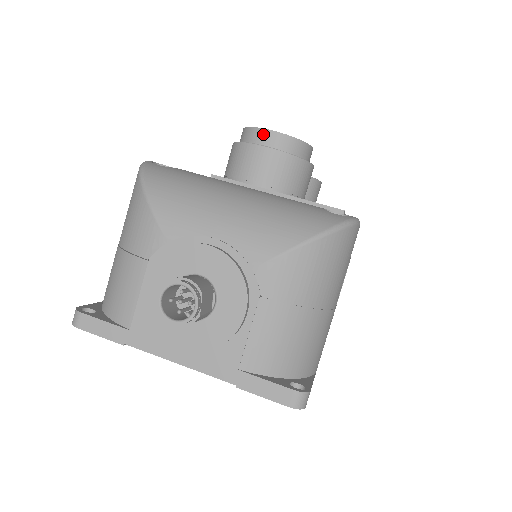
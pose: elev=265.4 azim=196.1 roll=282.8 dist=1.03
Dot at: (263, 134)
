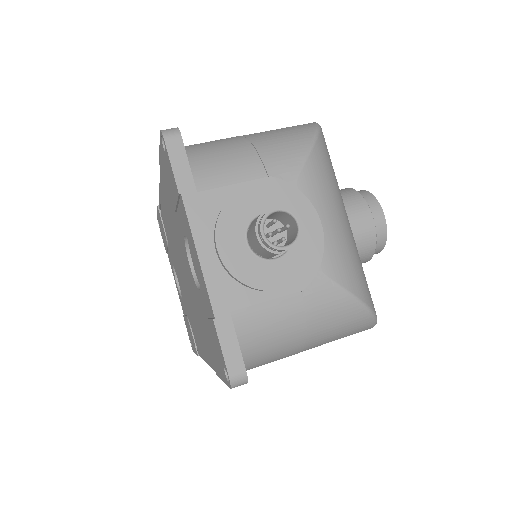
Dot at: (378, 210)
